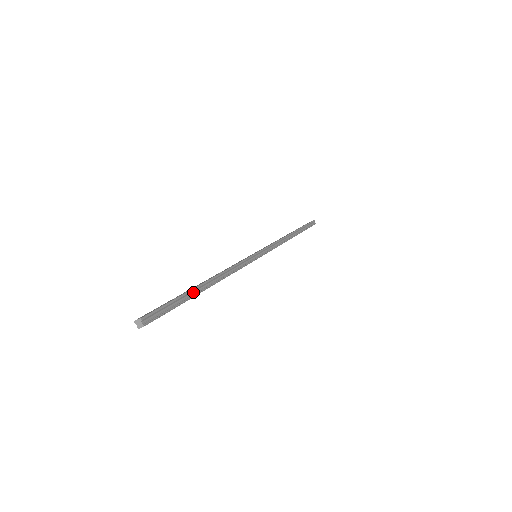
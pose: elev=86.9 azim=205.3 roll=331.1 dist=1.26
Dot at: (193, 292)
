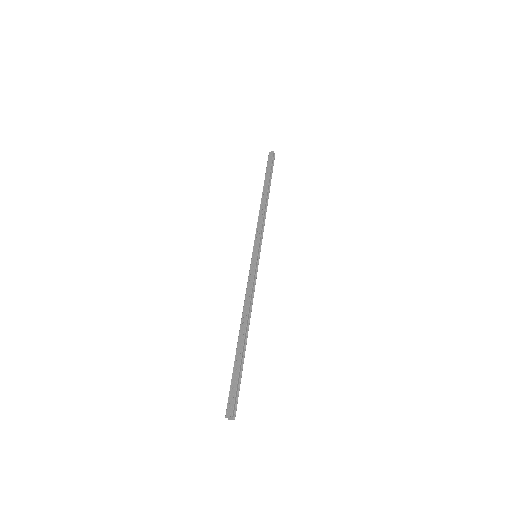
Dot at: (243, 352)
